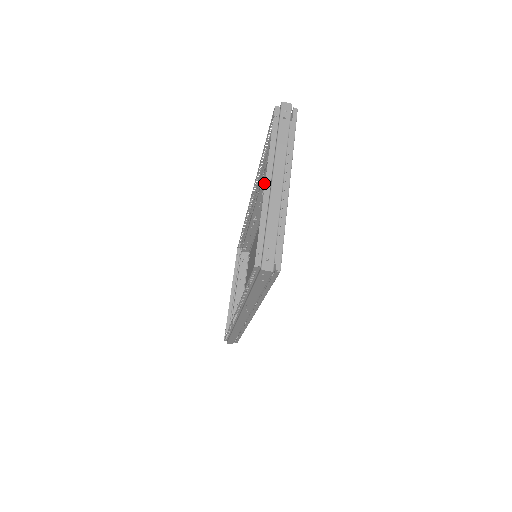
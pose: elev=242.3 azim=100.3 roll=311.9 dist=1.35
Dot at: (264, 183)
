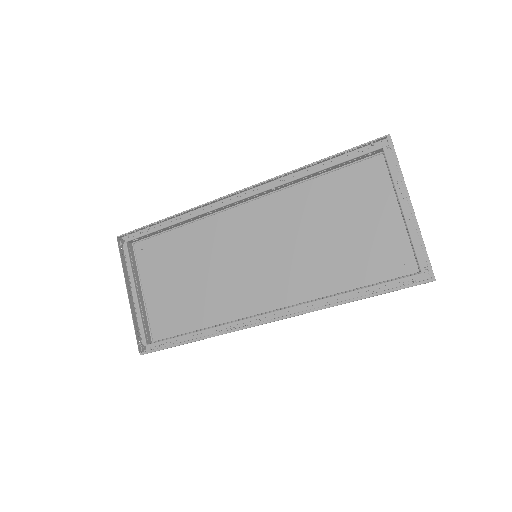
Dot at: (283, 185)
